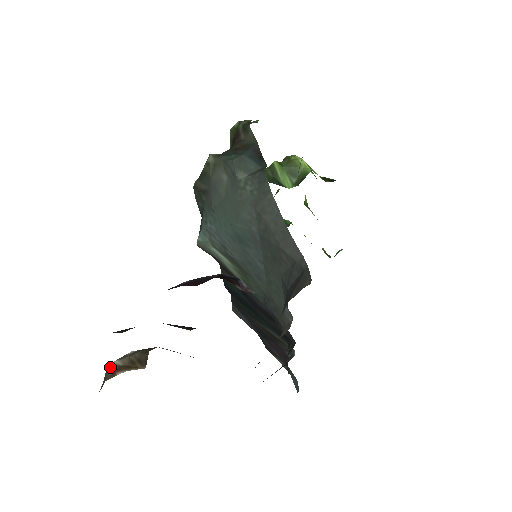
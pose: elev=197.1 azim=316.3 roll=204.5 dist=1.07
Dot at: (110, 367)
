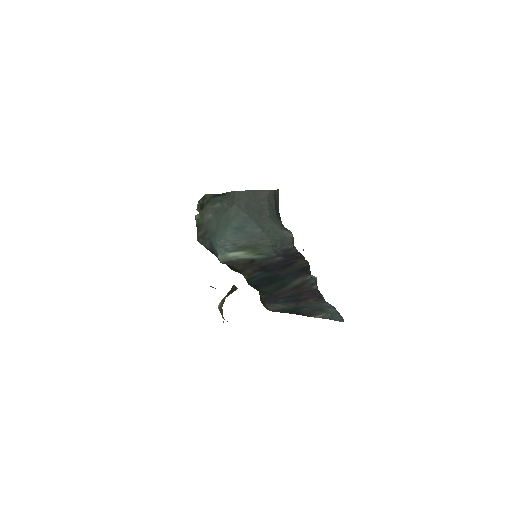
Dot at: (220, 304)
